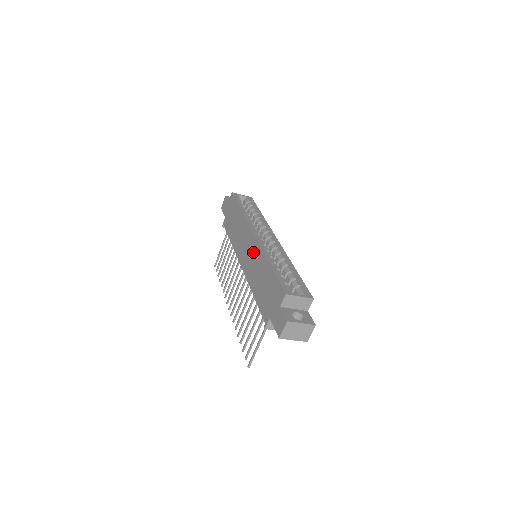
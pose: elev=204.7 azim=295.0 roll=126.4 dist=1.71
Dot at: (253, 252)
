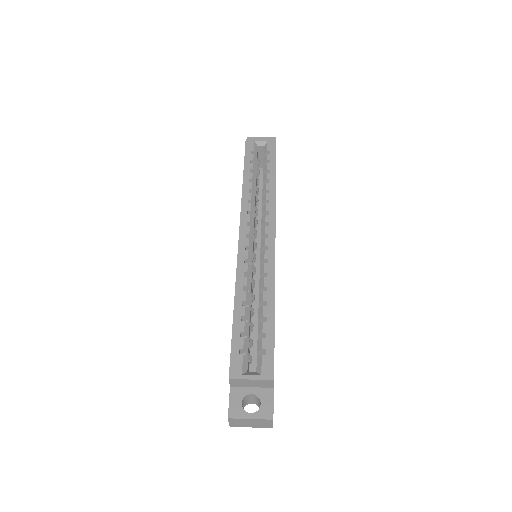
Dot at: occluded
